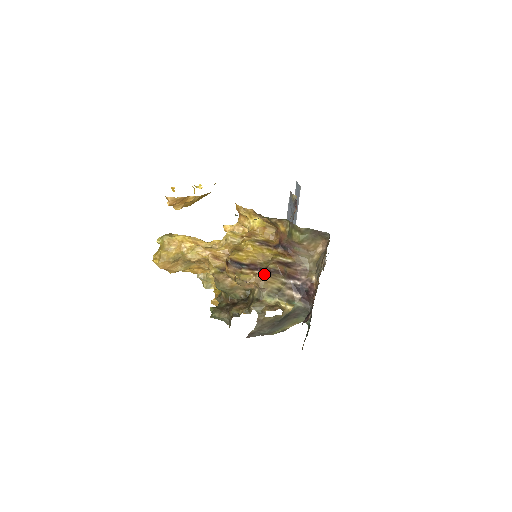
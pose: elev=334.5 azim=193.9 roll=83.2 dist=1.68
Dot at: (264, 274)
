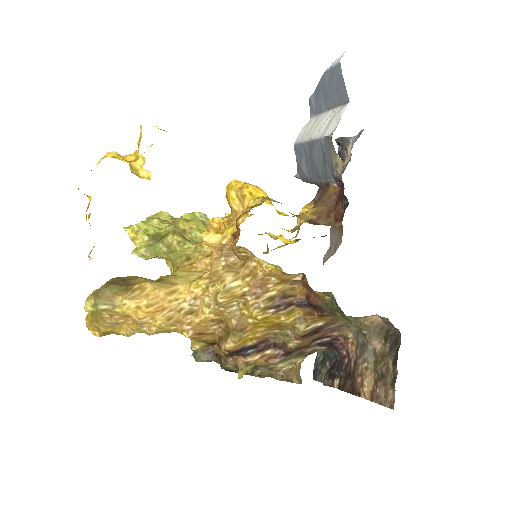
Dot at: (281, 359)
